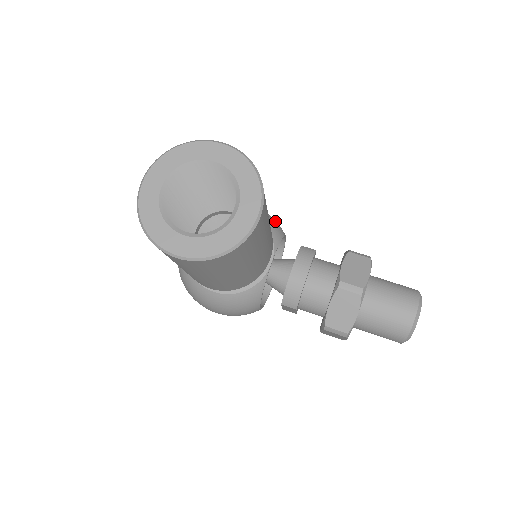
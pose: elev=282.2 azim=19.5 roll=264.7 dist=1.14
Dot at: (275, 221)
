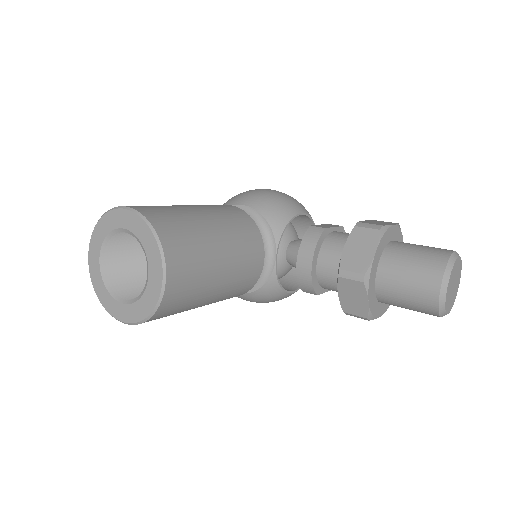
Dot at: (281, 204)
